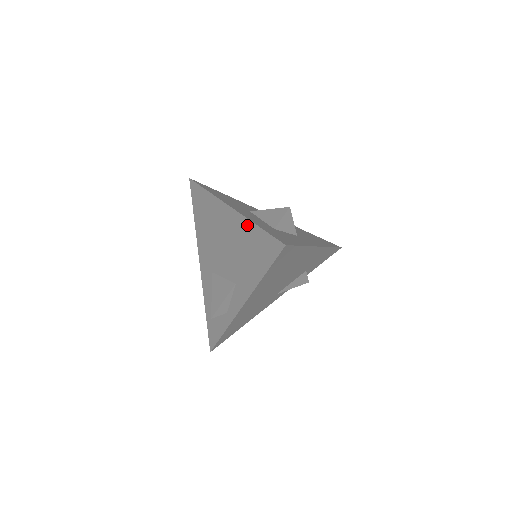
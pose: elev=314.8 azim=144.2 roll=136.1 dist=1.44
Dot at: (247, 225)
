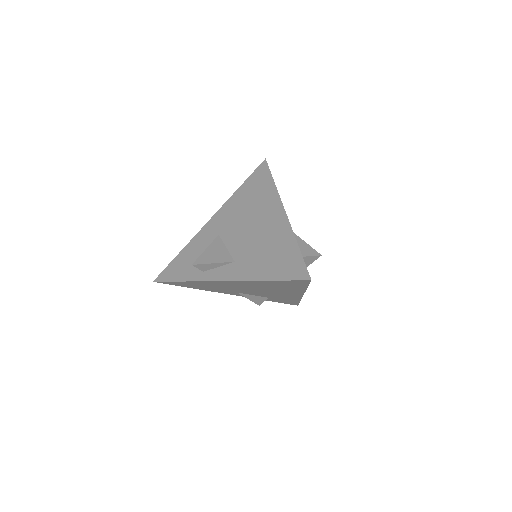
Dot at: (289, 237)
